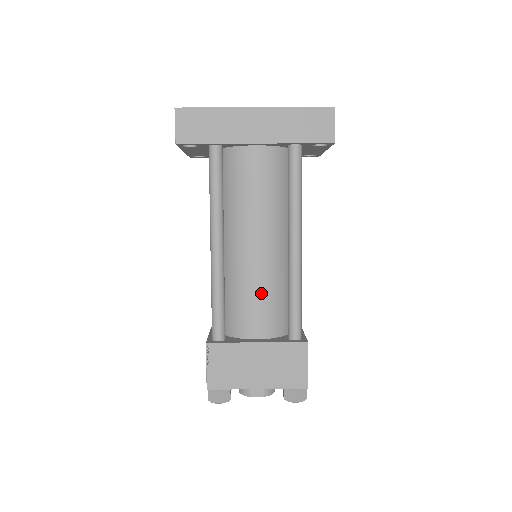
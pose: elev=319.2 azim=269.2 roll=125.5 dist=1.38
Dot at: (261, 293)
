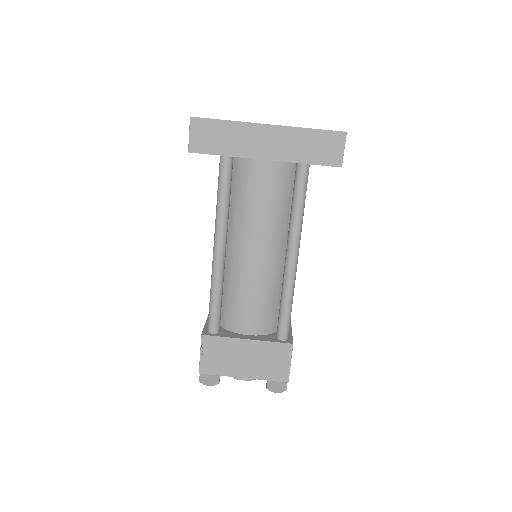
Dot at: (256, 296)
